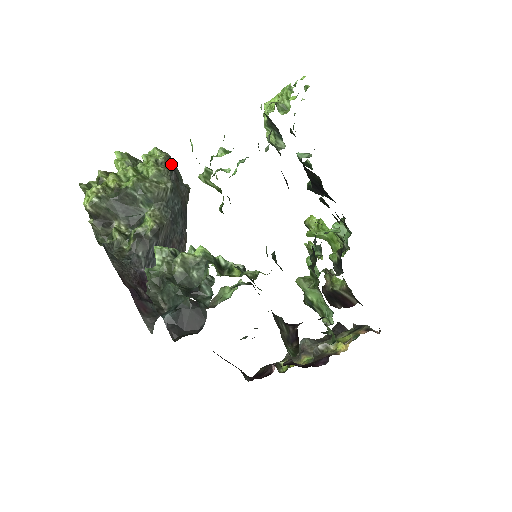
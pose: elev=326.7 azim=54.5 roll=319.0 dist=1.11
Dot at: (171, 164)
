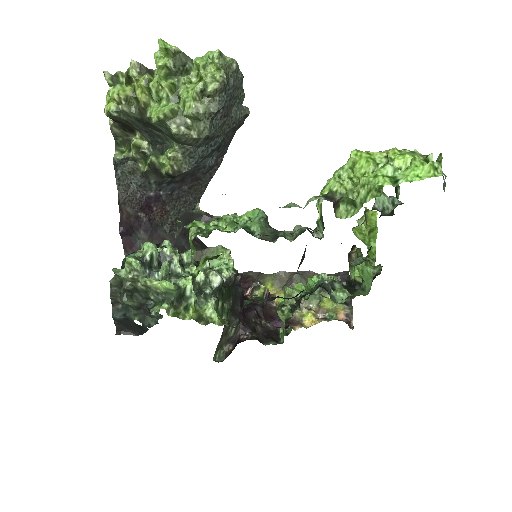
Dot at: (226, 92)
